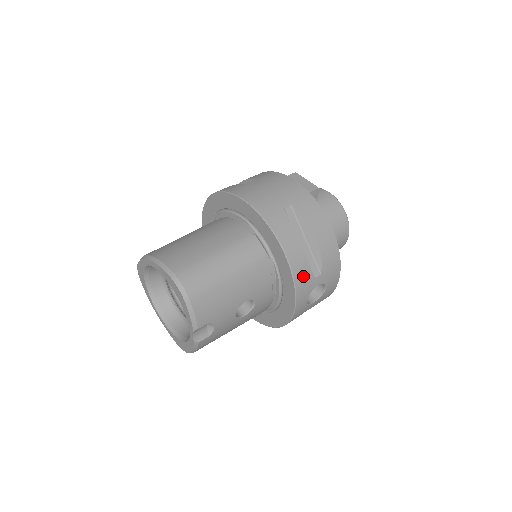
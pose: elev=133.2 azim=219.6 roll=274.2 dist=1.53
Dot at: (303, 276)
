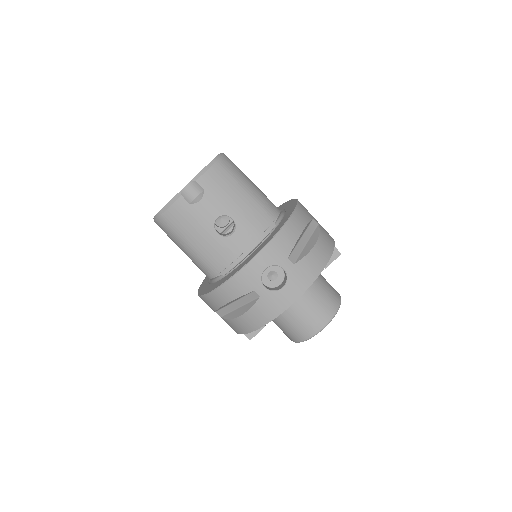
Dot at: (284, 242)
